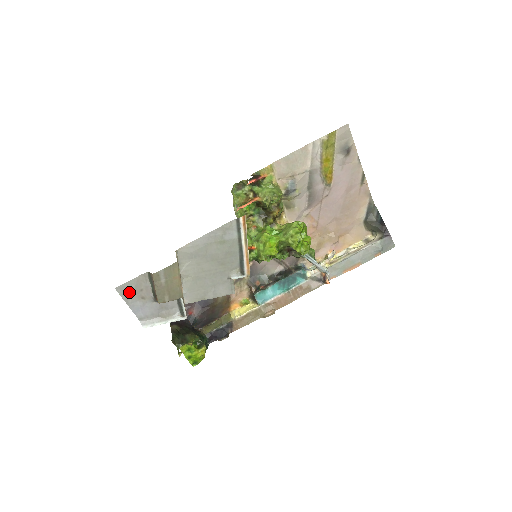
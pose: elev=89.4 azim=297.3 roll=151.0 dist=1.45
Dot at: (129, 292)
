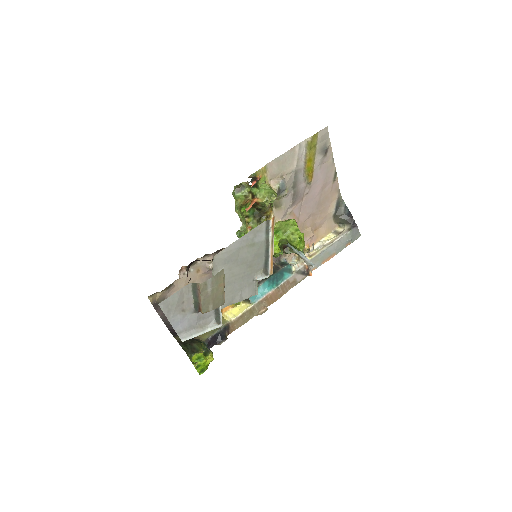
Dot at: (171, 306)
